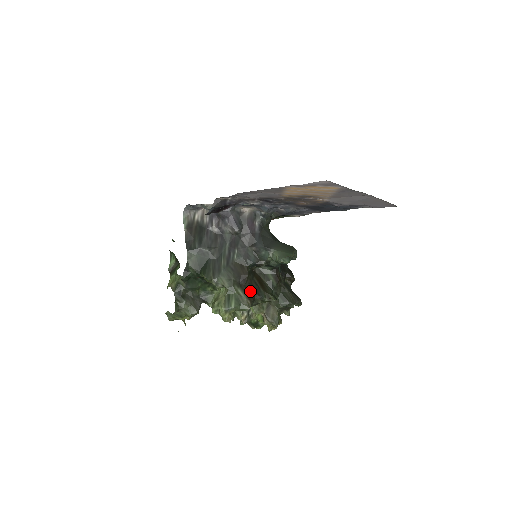
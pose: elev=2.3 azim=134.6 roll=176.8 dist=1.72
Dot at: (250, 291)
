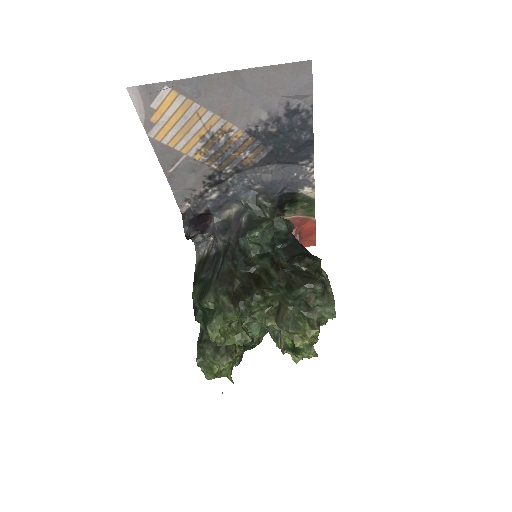
Dot at: (238, 295)
